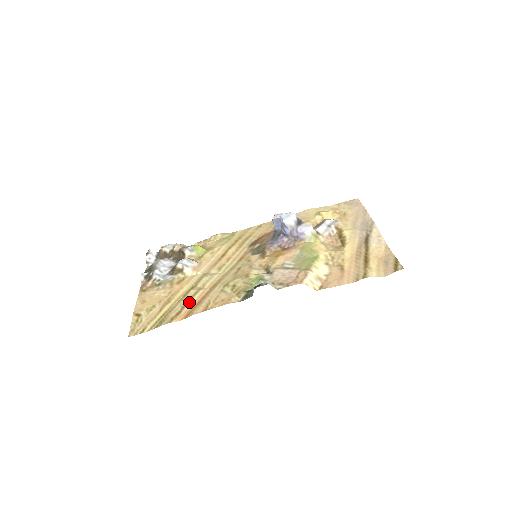
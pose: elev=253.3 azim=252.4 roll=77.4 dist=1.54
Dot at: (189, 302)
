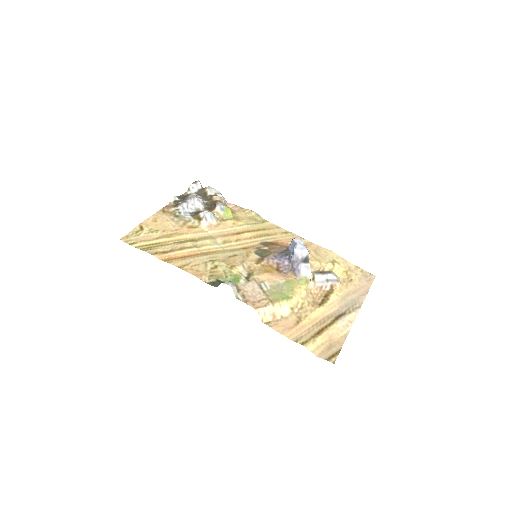
Dot at: (179, 250)
